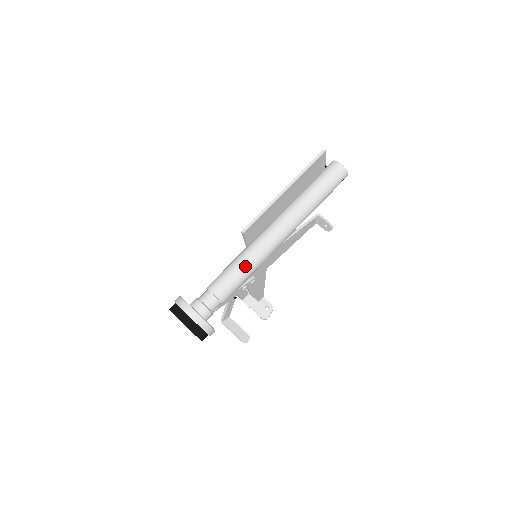
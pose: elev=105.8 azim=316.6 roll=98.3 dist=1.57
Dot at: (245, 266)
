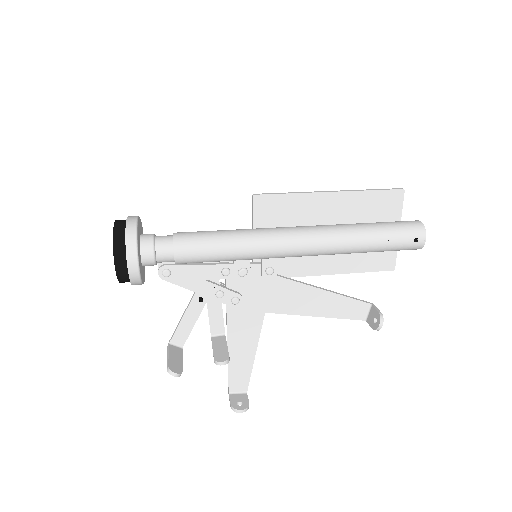
Dot at: (231, 234)
